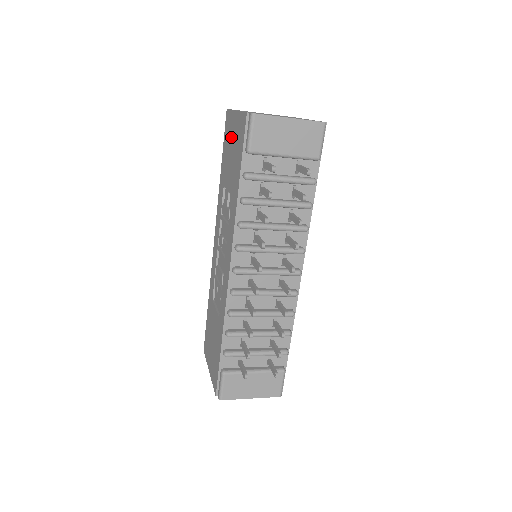
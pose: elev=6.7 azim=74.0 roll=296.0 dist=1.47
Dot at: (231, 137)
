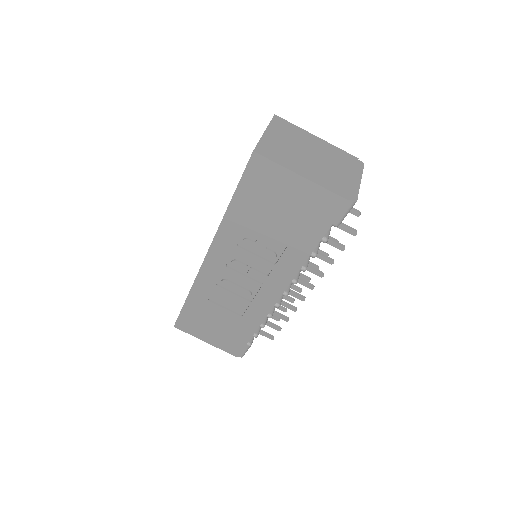
Dot at: (282, 194)
